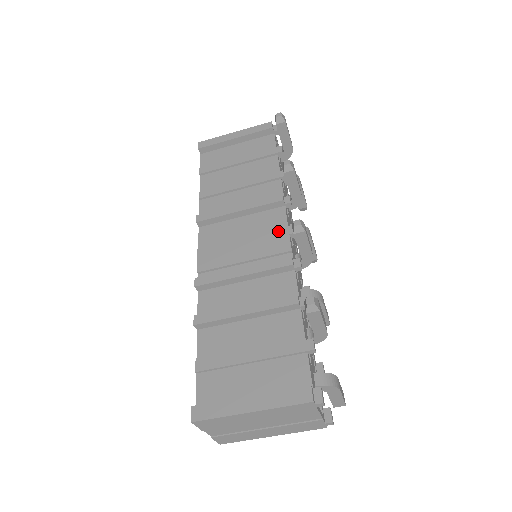
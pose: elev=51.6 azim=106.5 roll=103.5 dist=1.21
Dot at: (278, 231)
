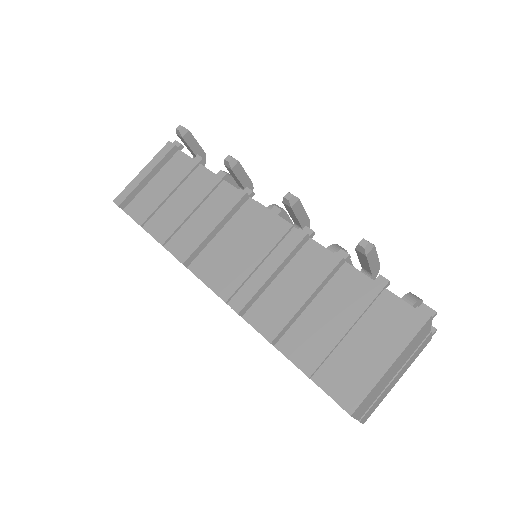
Dot at: (265, 219)
